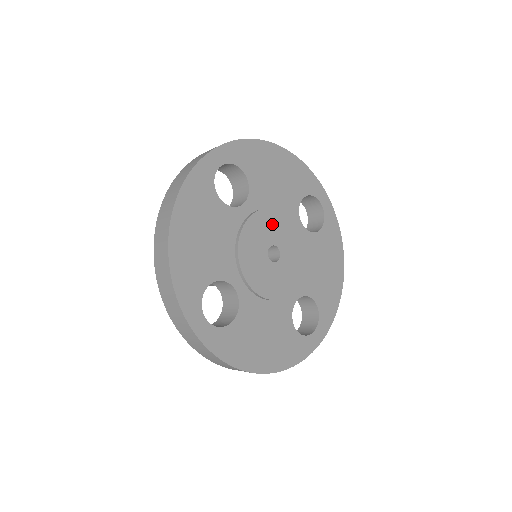
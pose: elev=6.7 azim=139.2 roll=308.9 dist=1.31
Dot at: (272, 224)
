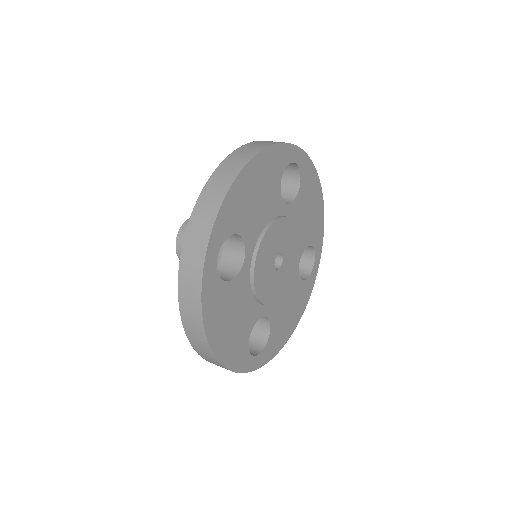
Dot at: (291, 239)
